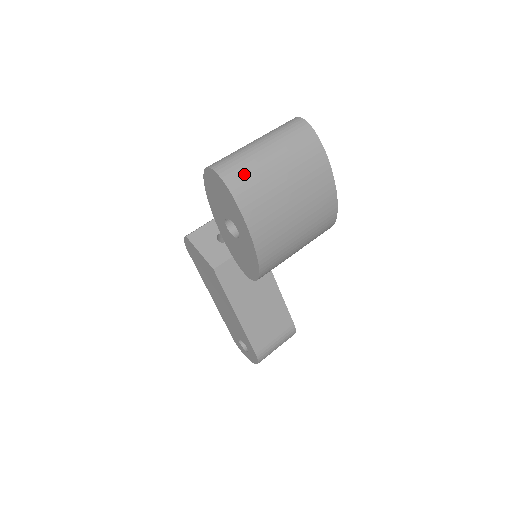
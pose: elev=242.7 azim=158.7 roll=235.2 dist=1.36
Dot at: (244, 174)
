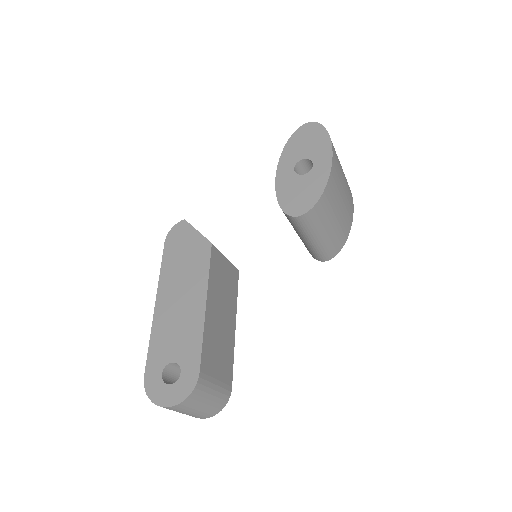
Dot at: occluded
